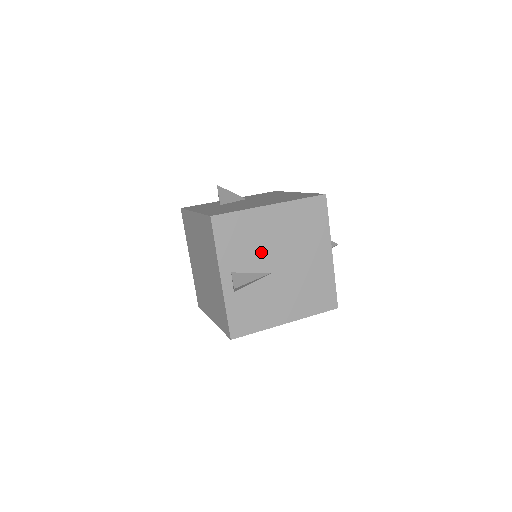
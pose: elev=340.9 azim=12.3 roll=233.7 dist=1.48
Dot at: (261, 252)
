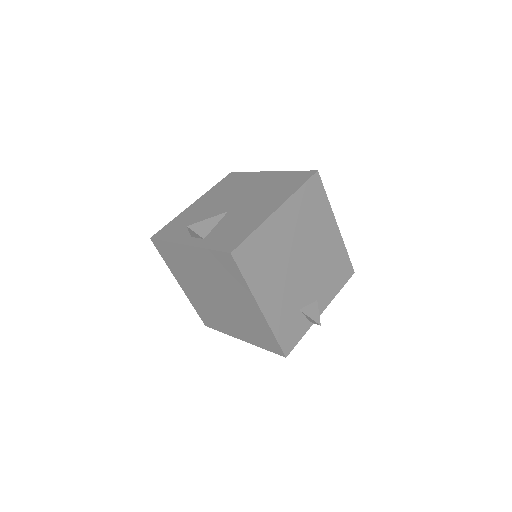
Dot at: (208, 215)
